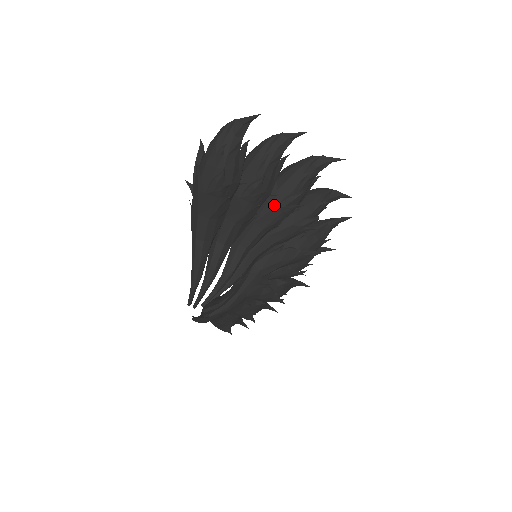
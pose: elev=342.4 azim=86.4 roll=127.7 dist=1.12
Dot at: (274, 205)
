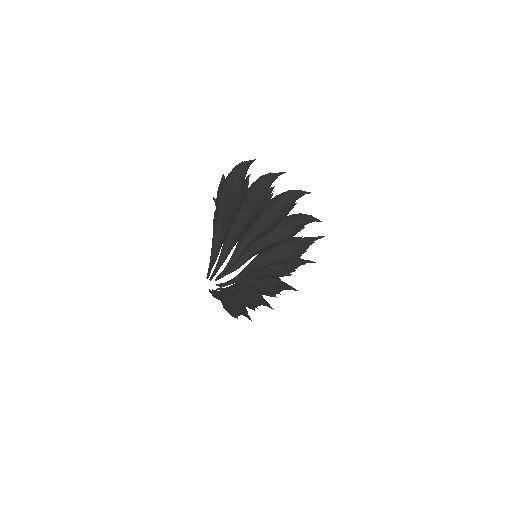
Dot at: (266, 217)
